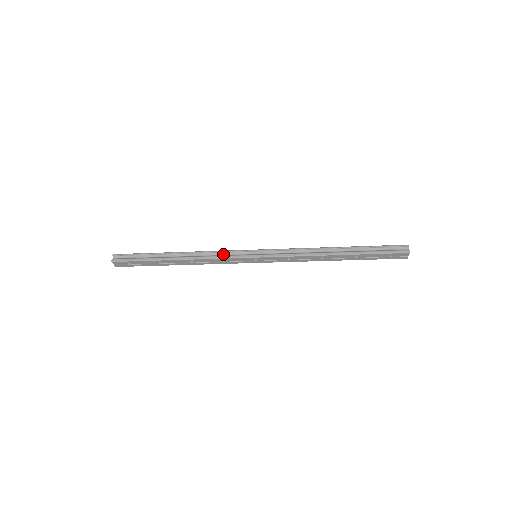
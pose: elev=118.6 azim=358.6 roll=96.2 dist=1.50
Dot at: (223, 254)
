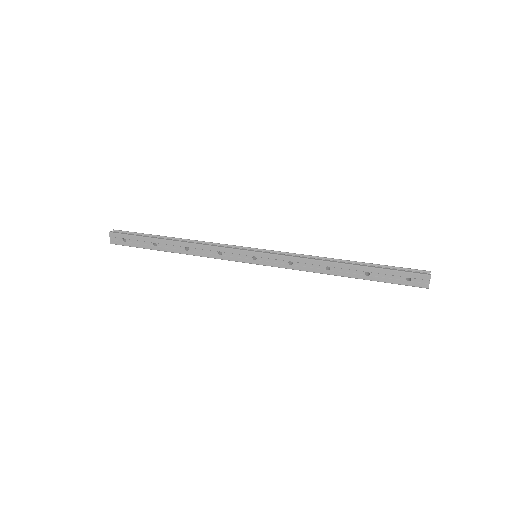
Dot at: (222, 246)
